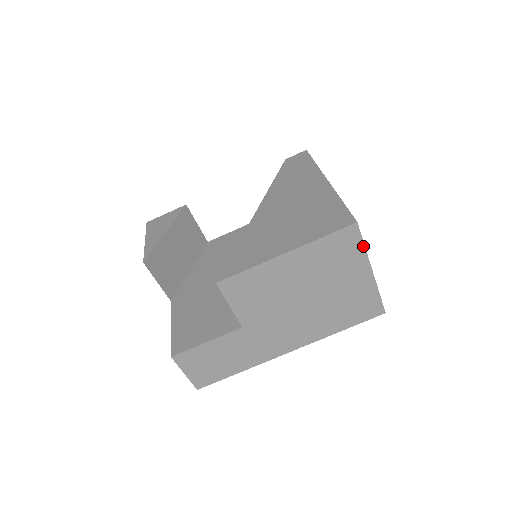
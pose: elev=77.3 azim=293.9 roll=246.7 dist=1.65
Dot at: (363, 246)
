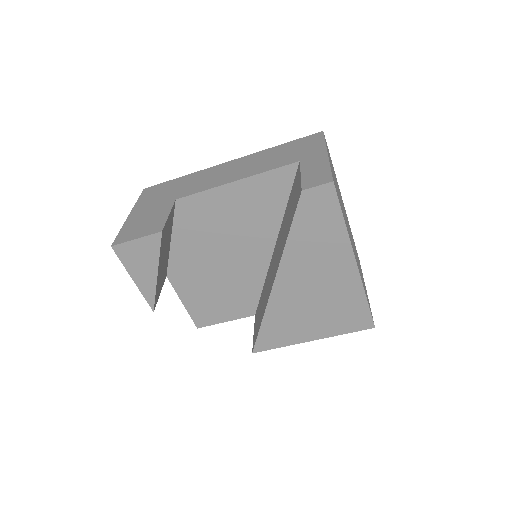
Dot at: occluded
